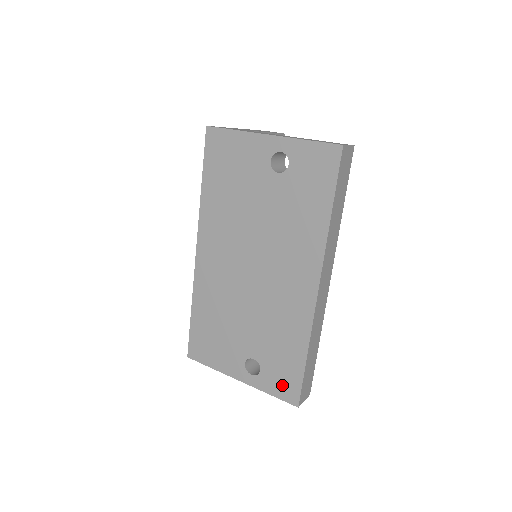
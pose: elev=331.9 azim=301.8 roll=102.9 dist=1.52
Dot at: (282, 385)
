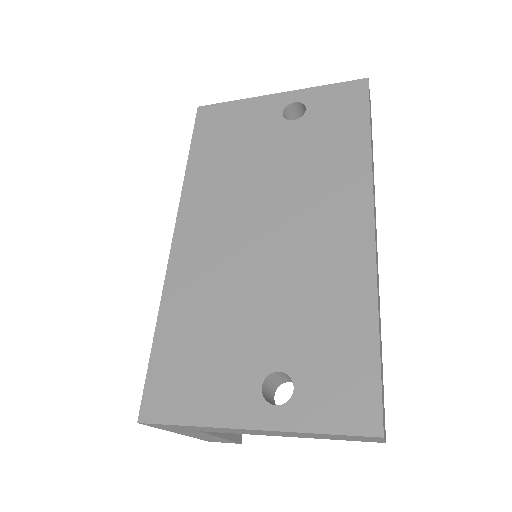
Dot at: (342, 401)
